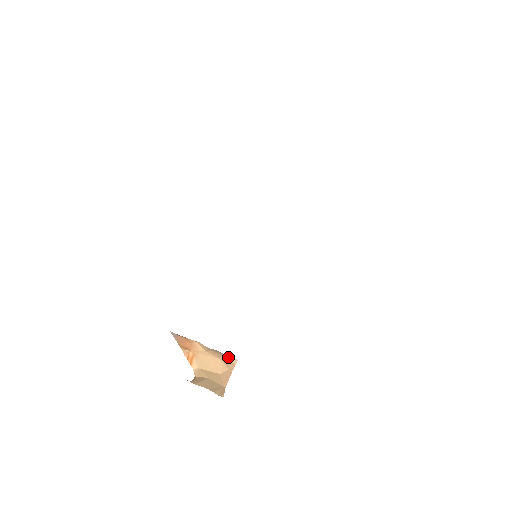
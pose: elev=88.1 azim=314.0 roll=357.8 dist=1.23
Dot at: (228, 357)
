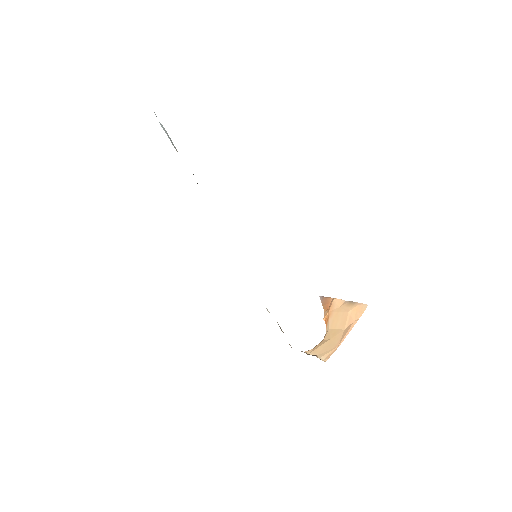
Dot at: (359, 305)
